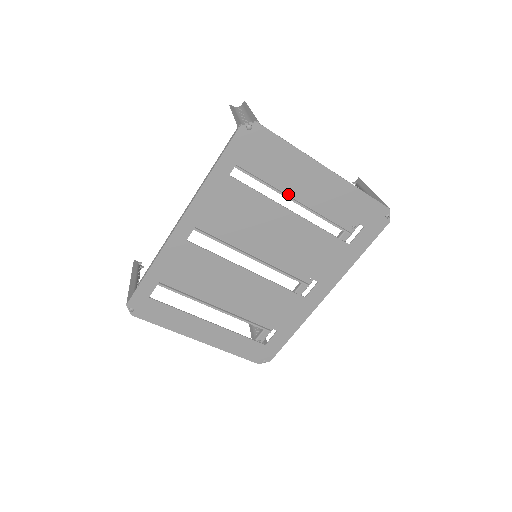
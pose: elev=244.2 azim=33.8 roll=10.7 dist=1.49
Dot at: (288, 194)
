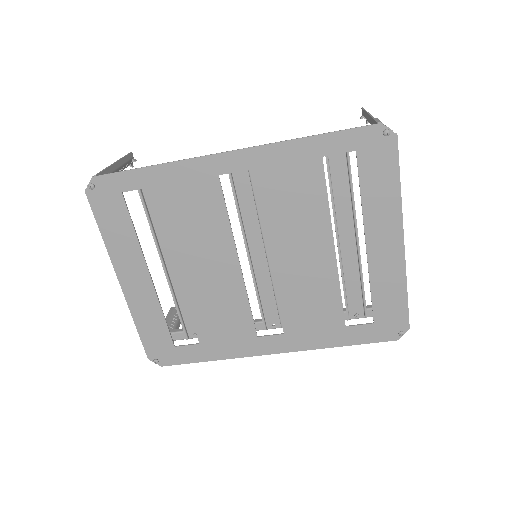
Dot at: (339, 230)
